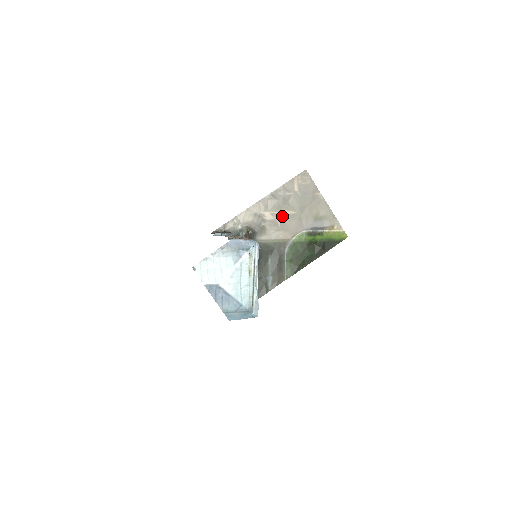
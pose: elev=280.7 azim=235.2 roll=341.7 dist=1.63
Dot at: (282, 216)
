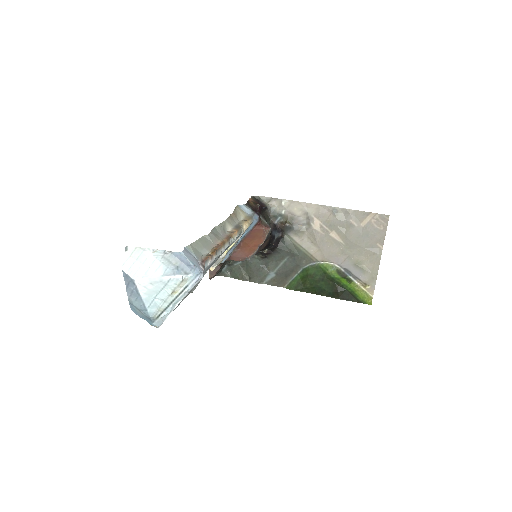
Dot at: (329, 235)
